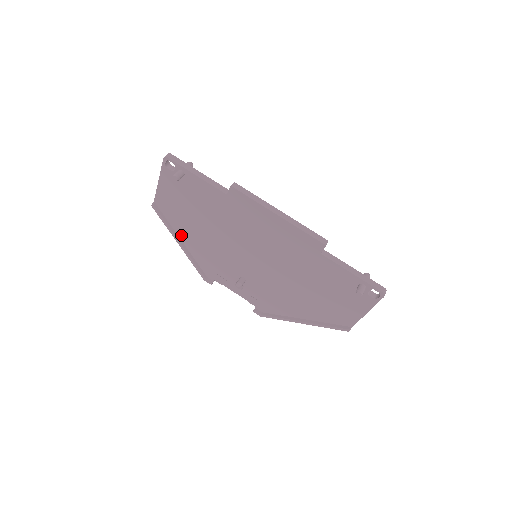
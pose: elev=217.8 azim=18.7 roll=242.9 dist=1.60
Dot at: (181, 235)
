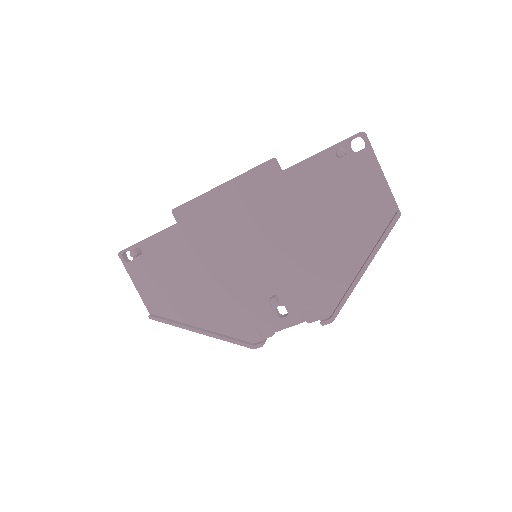
Dot at: (194, 322)
